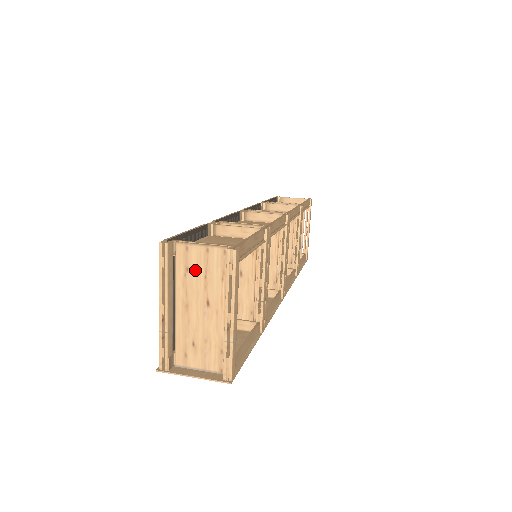
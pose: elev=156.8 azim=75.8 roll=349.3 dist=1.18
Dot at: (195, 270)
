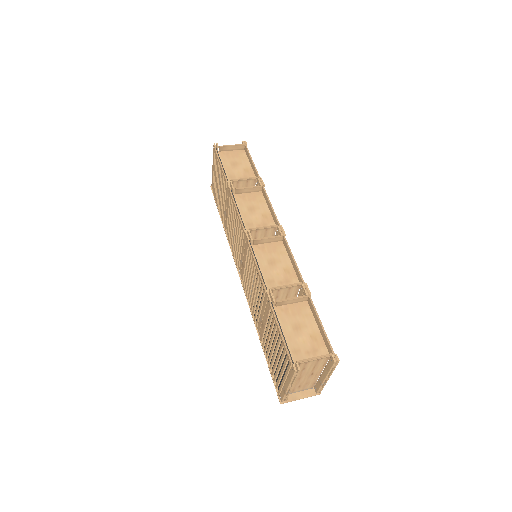
Dot at: (309, 368)
